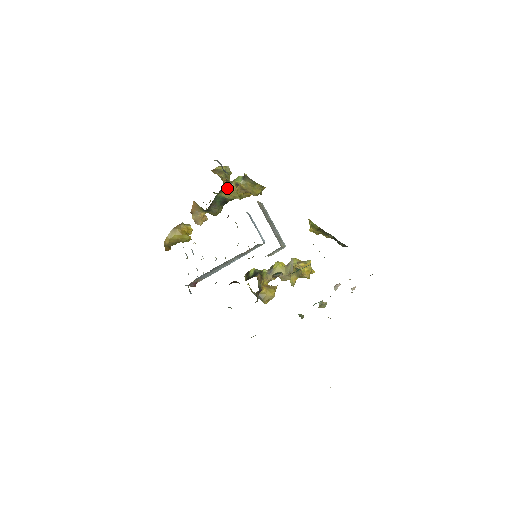
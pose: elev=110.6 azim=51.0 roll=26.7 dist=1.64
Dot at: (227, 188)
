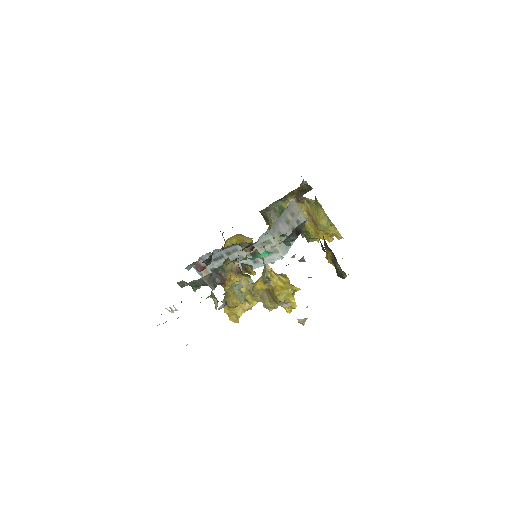
Dot at: occluded
